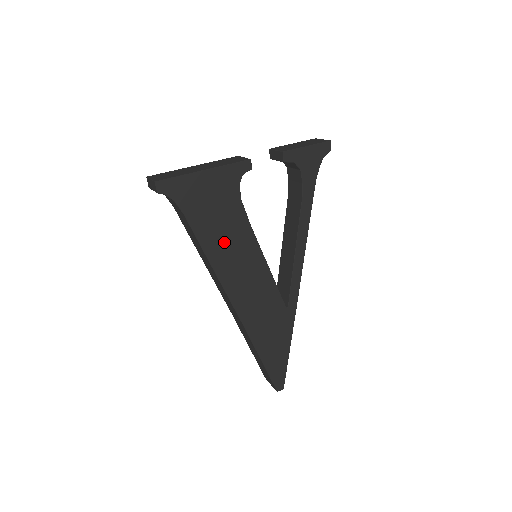
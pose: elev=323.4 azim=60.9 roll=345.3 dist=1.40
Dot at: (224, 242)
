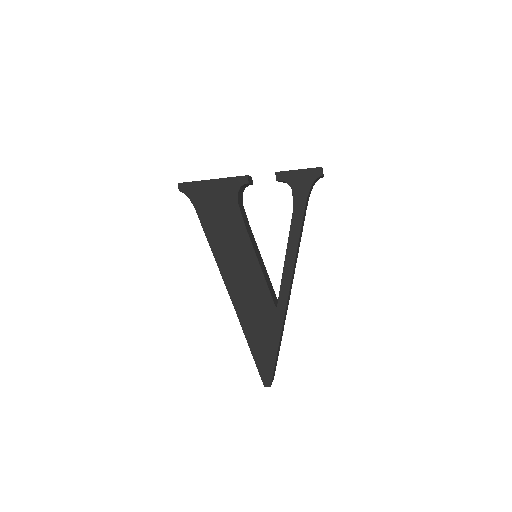
Dot at: (223, 235)
